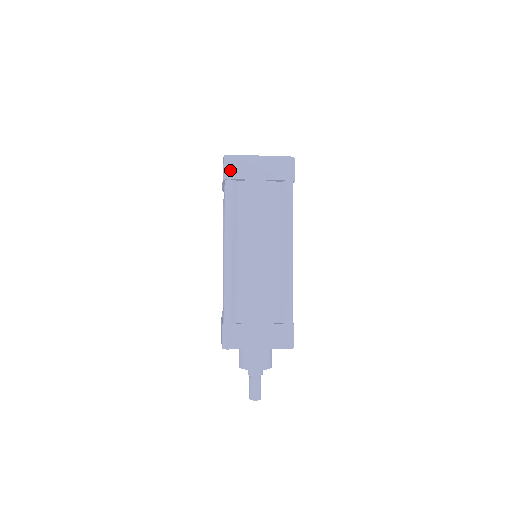
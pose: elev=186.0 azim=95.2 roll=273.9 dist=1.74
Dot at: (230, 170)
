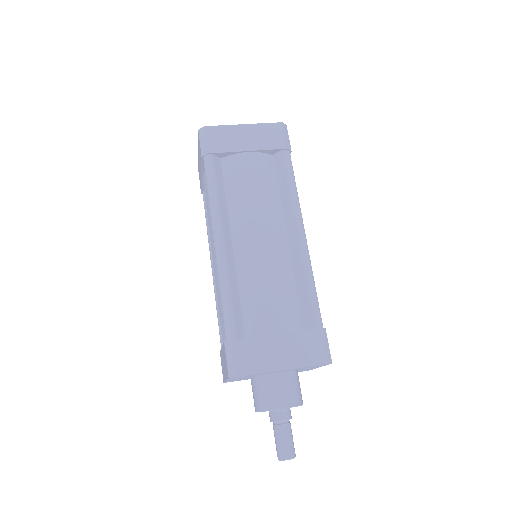
Dot at: (209, 143)
